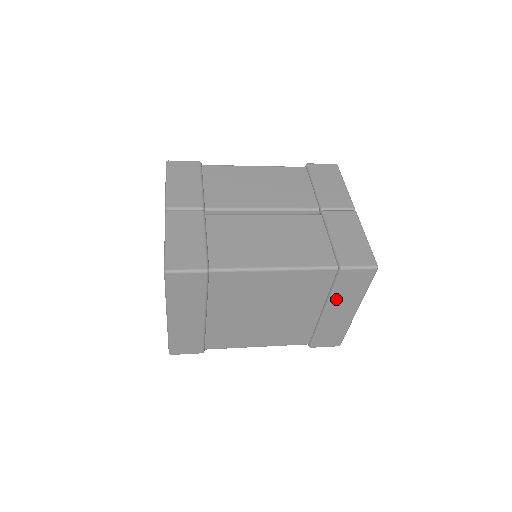
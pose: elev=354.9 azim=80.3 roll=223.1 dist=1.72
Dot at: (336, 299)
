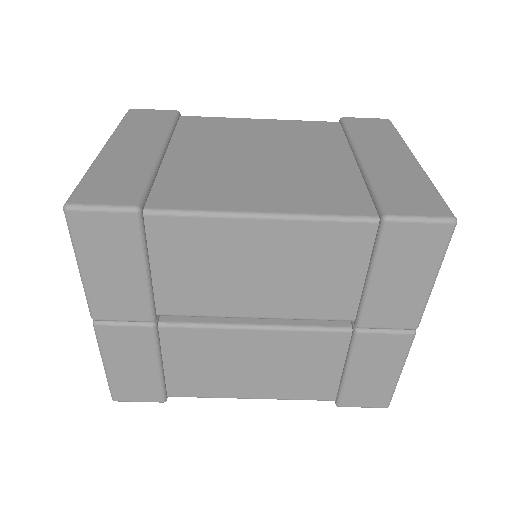
Dot at: (363, 142)
